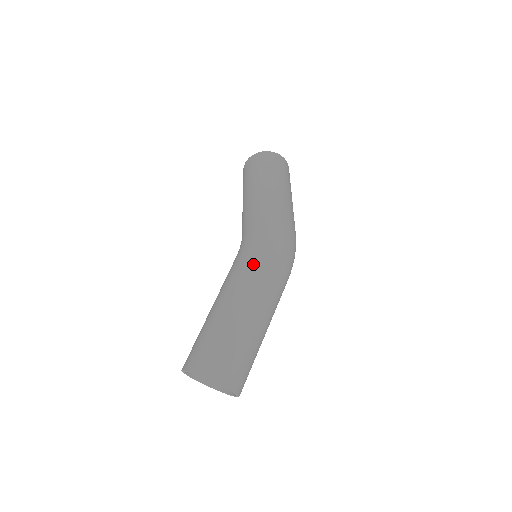
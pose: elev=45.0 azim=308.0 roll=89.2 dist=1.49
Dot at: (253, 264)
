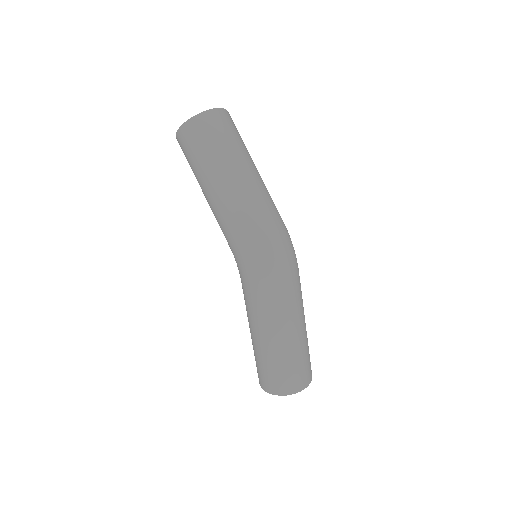
Dot at: (262, 297)
